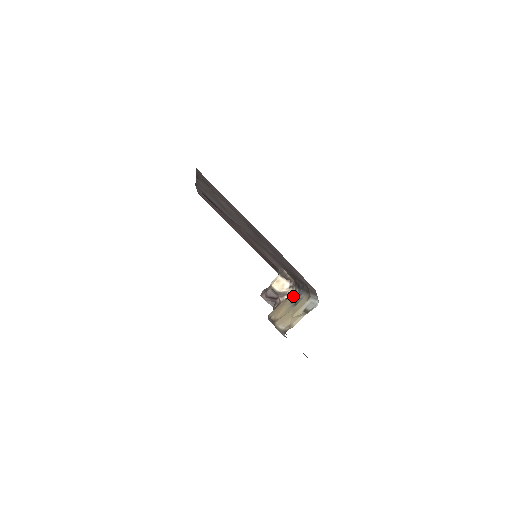
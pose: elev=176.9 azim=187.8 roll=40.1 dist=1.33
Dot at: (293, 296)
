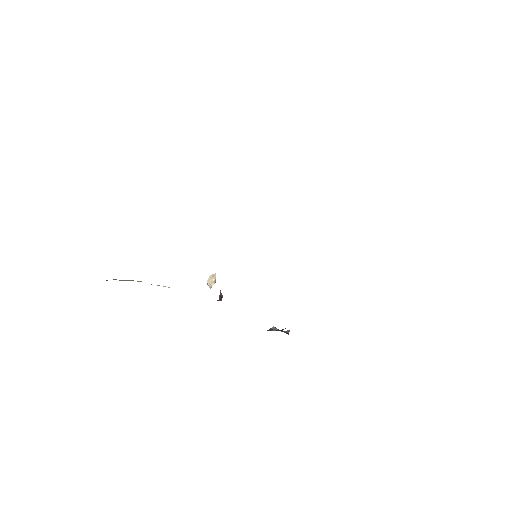
Dot at: occluded
